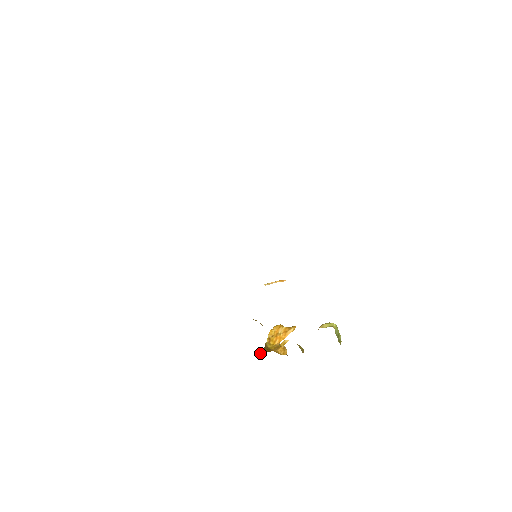
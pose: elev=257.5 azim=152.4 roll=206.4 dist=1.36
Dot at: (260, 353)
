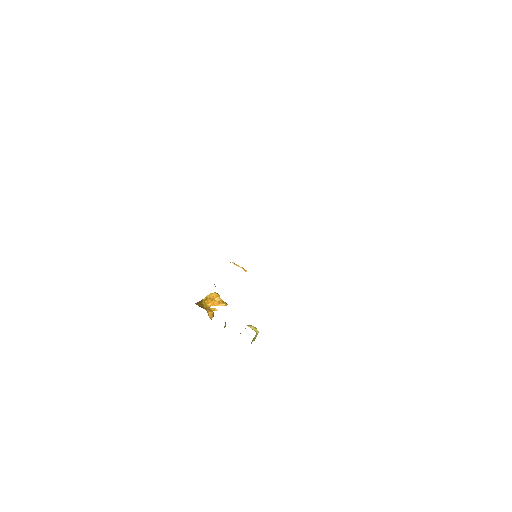
Dot at: (196, 303)
